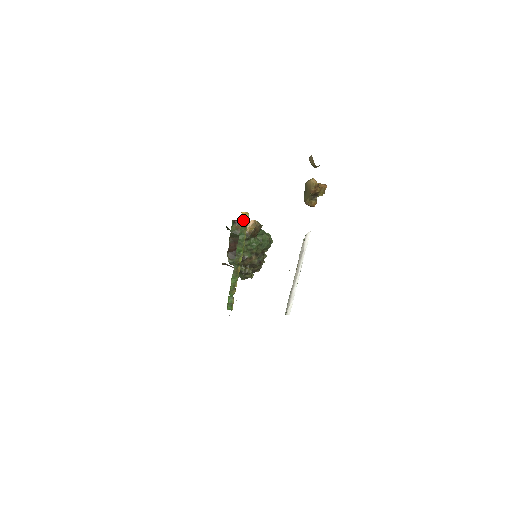
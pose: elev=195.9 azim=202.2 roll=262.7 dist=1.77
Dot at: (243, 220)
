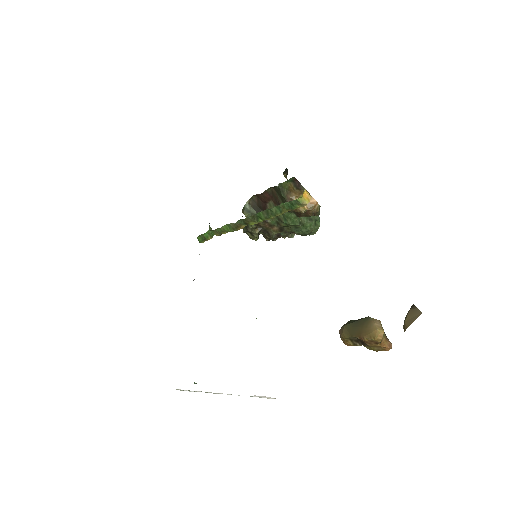
Dot at: (296, 200)
